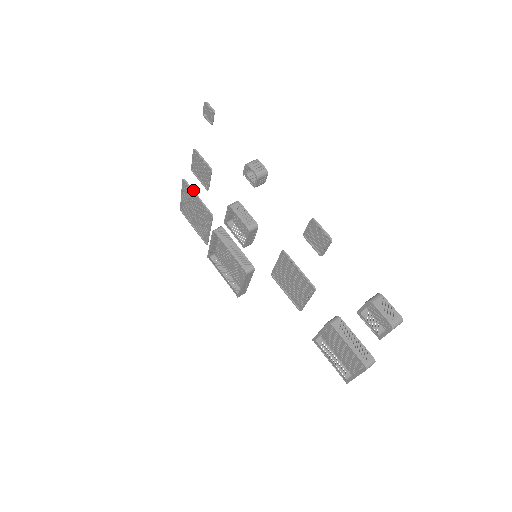
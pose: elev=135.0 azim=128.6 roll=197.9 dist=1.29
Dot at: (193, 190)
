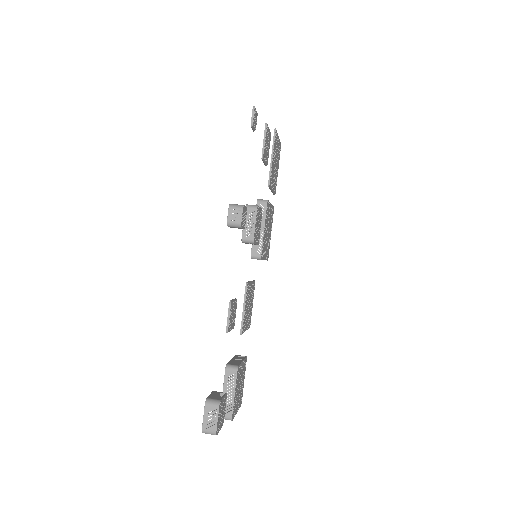
Dot at: (273, 147)
